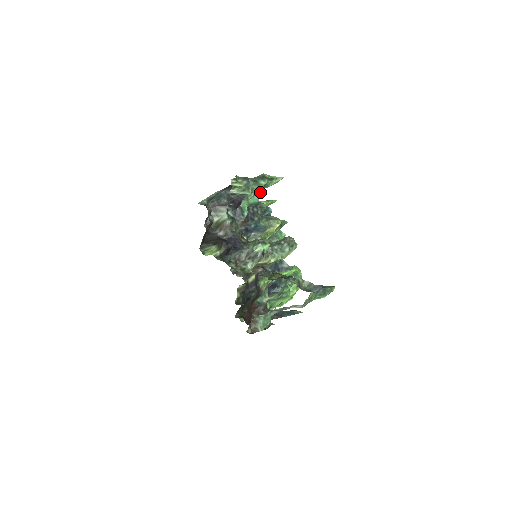
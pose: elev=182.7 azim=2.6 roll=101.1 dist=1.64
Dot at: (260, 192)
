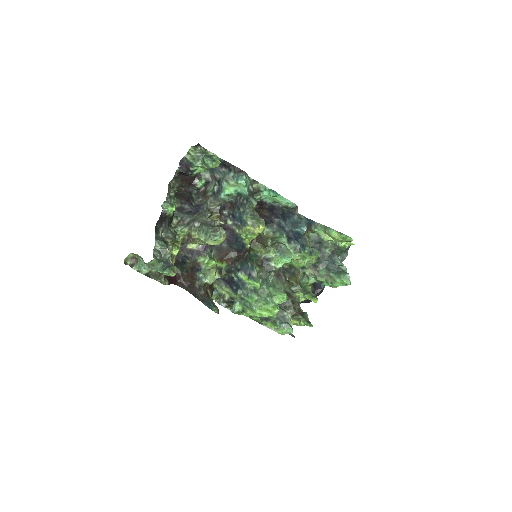
Dot at: (242, 183)
